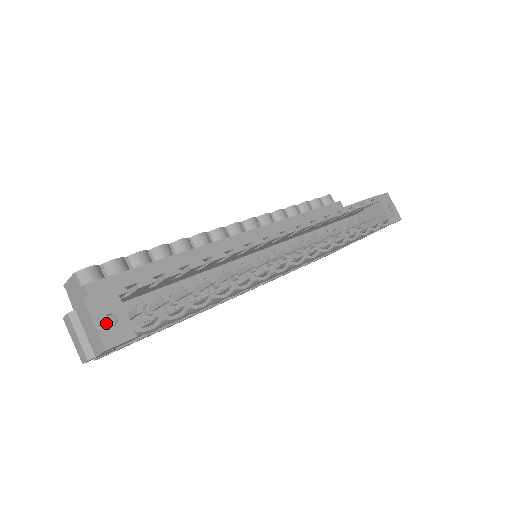
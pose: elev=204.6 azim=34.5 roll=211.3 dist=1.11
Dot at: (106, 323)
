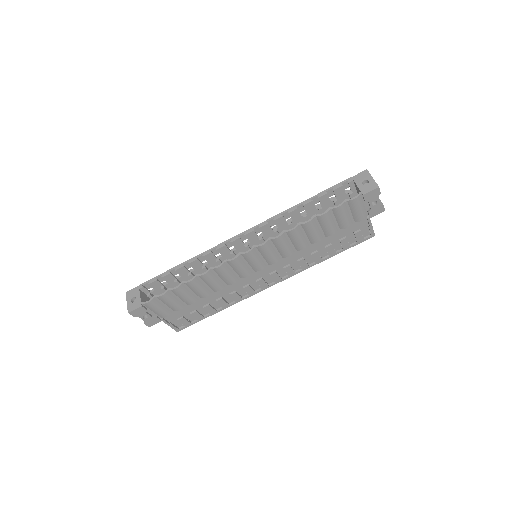
Dot at: occluded
